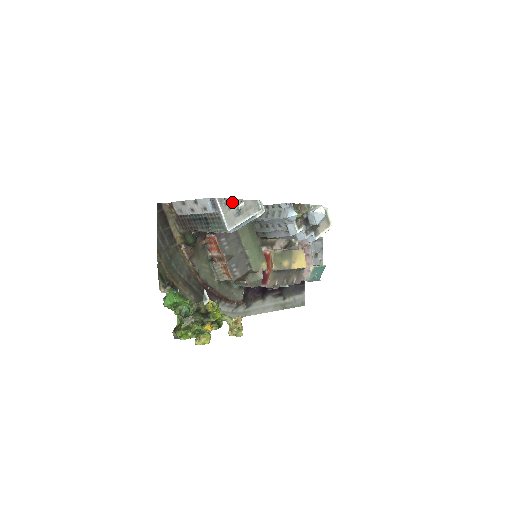
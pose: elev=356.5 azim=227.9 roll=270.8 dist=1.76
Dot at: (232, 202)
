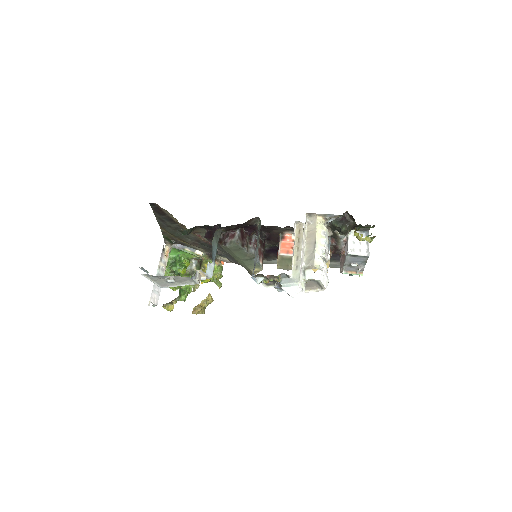
Dot at: (161, 276)
